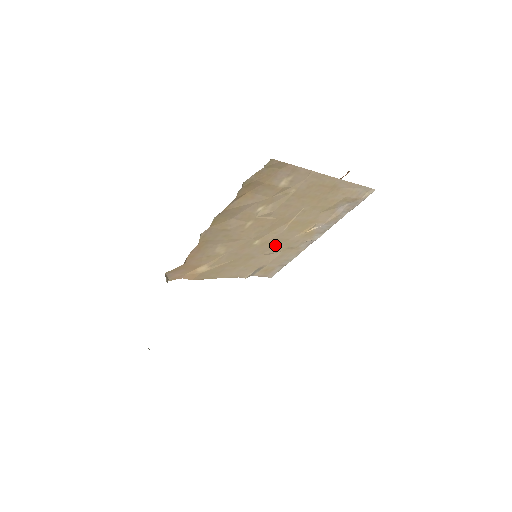
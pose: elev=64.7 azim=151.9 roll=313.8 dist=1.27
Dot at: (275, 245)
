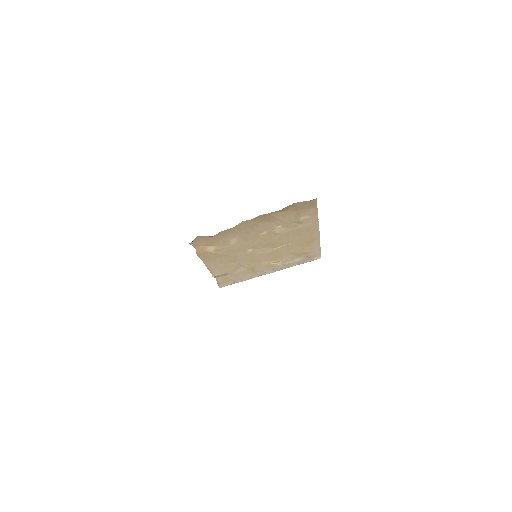
Dot at: (251, 261)
